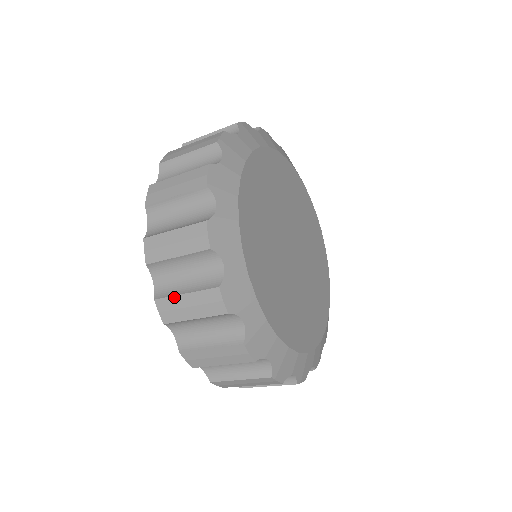
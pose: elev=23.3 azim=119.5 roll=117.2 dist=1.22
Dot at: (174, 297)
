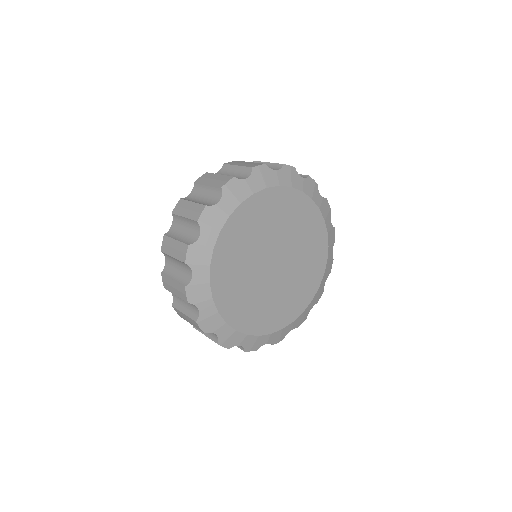
Dot at: (168, 278)
